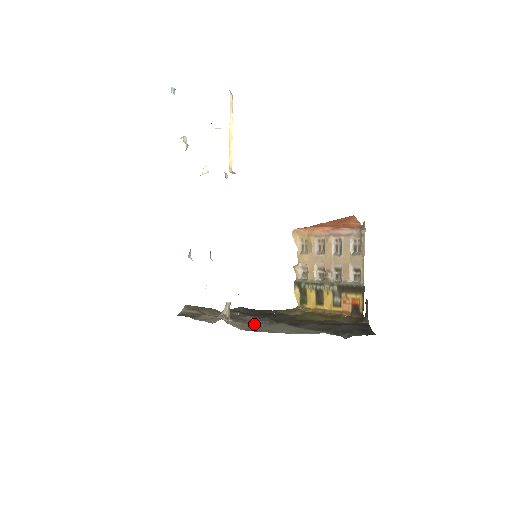
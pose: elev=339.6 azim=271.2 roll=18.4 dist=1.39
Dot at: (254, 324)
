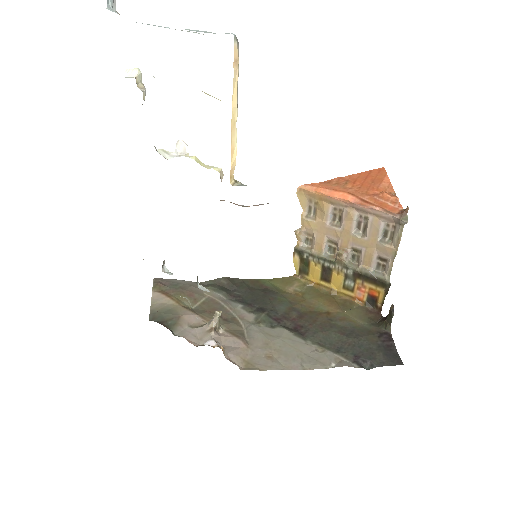
Dot at: (252, 338)
